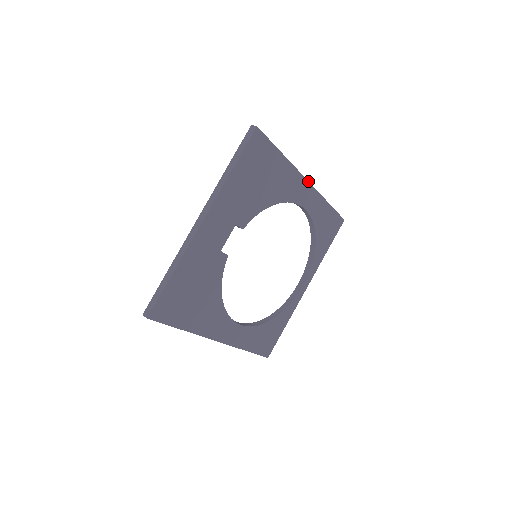
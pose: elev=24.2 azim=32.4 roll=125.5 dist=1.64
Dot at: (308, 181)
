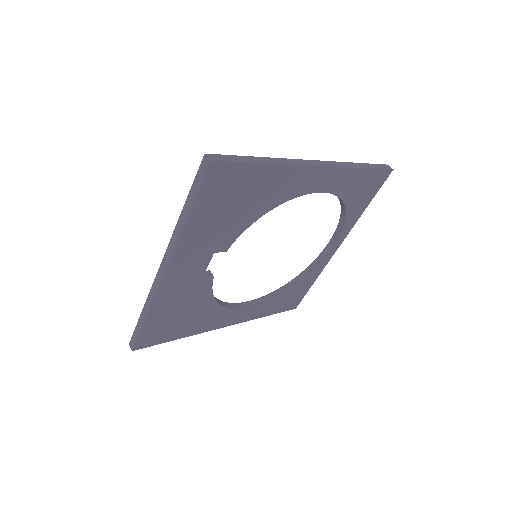
Dot at: (320, 166)
